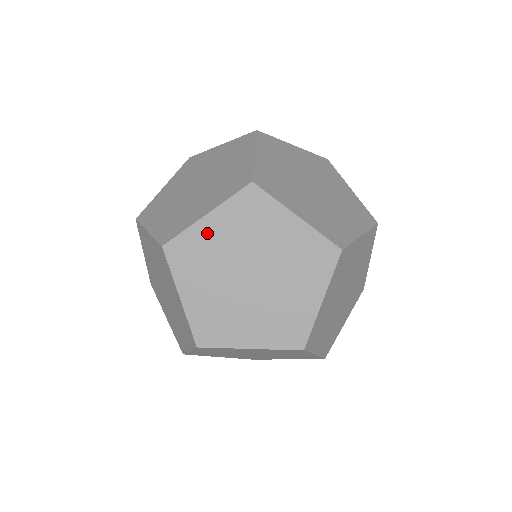
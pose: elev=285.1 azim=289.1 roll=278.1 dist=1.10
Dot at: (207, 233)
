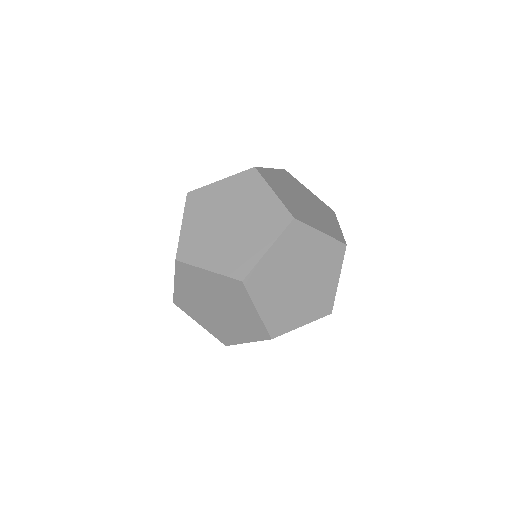
Dot at: (216, 190)
